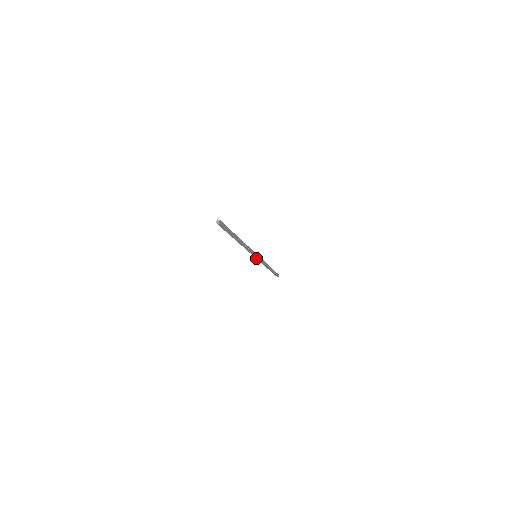
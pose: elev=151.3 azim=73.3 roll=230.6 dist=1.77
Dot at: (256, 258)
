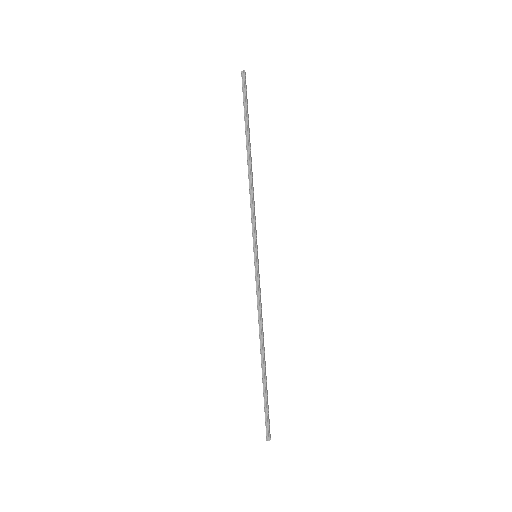
Dot at: (255, 264)
